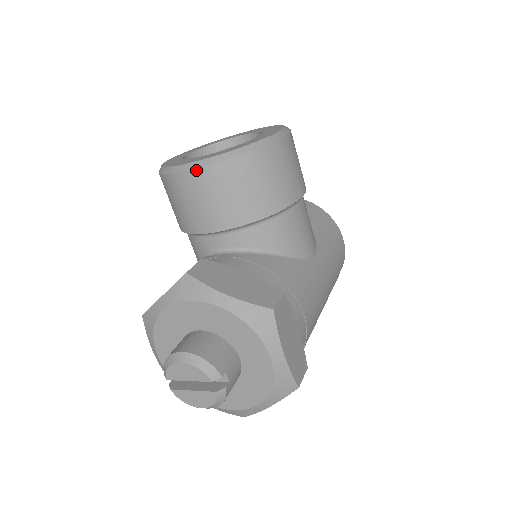
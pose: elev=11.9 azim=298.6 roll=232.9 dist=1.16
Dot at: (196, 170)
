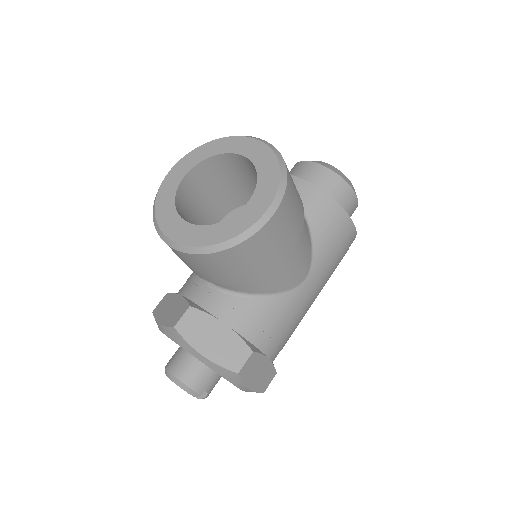
Dot at: (177, 251)
